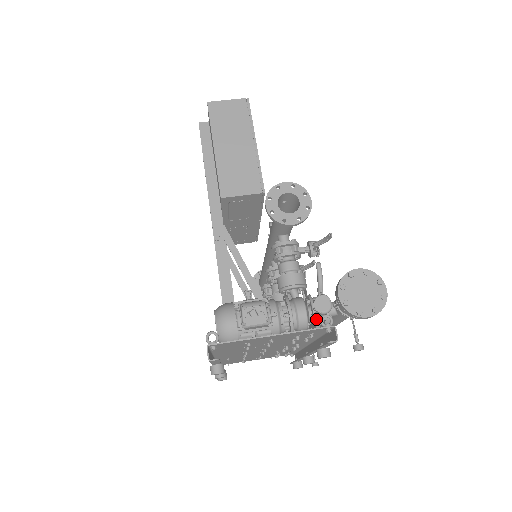
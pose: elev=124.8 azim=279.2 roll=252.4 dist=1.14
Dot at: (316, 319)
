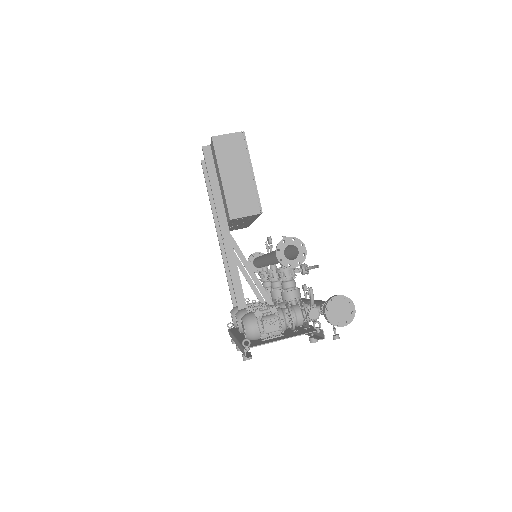
Dot at: (309, 320)
